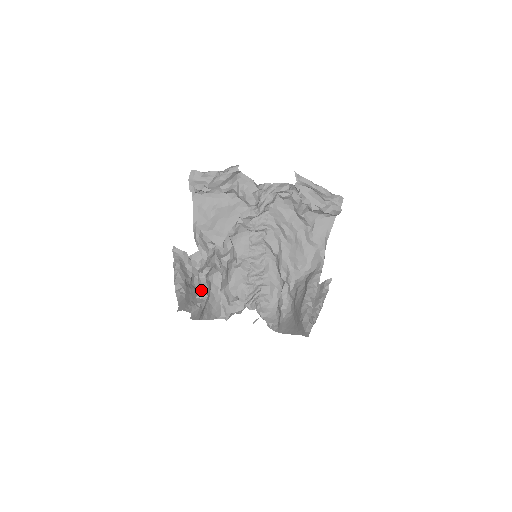
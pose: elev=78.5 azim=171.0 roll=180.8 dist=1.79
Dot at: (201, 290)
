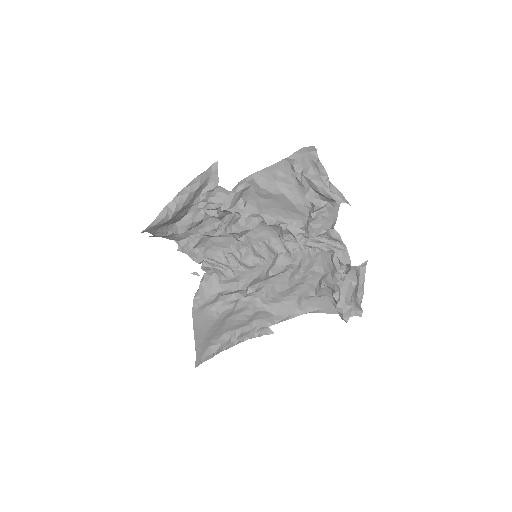
Dot at: (187, 222)
